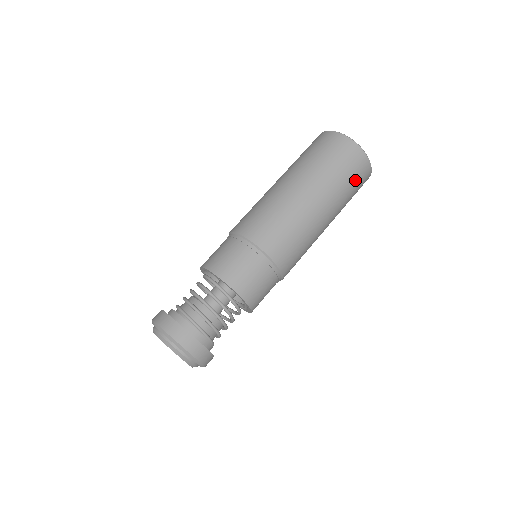
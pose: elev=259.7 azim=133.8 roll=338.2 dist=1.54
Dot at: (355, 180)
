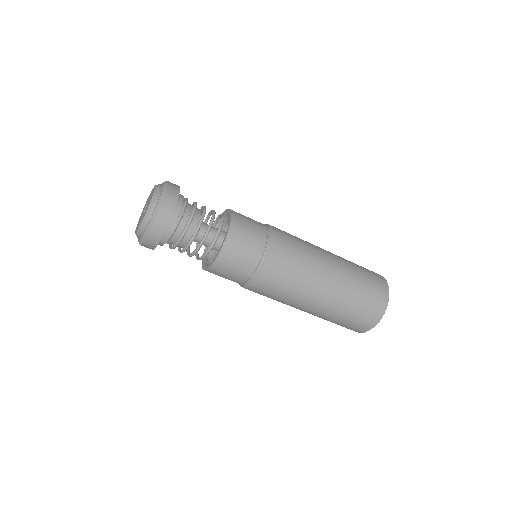
Dot at: (365, 306)
